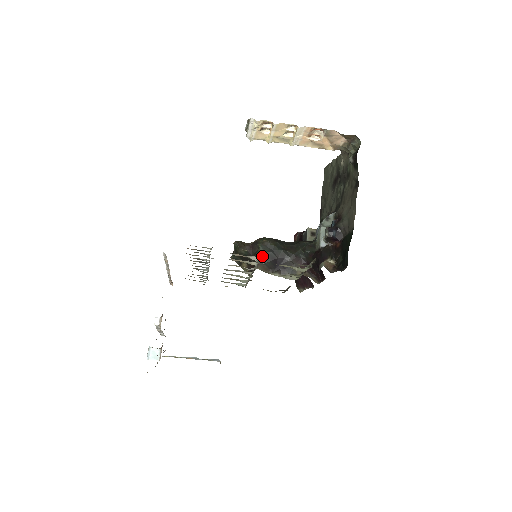
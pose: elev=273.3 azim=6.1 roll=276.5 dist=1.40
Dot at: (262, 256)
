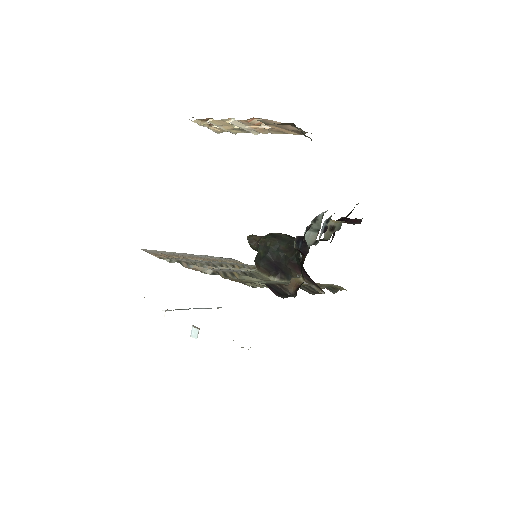
Dot at: occluded
